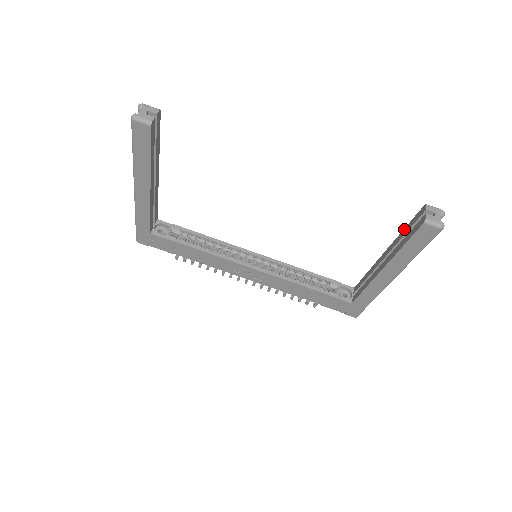
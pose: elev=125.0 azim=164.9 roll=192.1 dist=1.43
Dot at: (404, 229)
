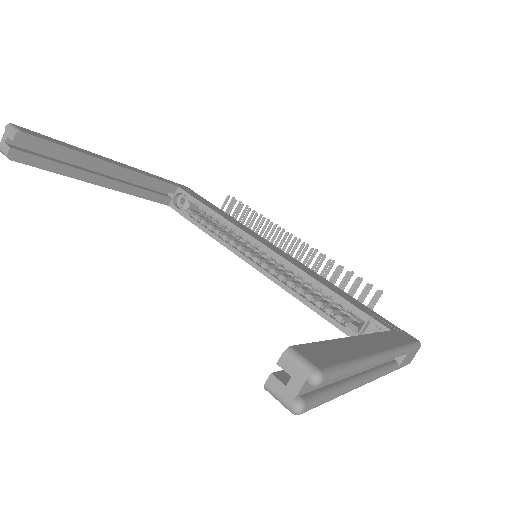
Dot at: (322, 342)
